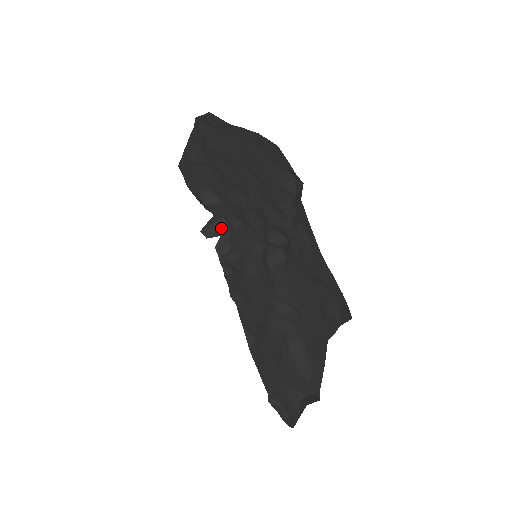
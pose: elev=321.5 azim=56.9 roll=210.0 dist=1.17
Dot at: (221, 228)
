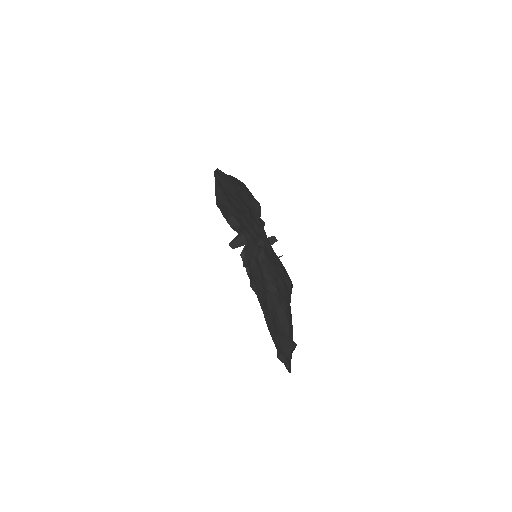
Dot at: (241, 241)
